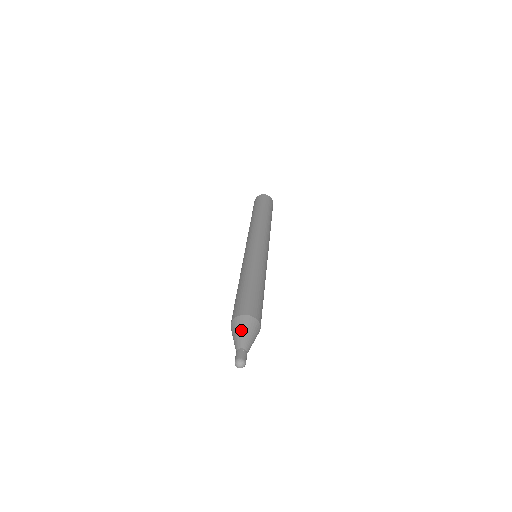
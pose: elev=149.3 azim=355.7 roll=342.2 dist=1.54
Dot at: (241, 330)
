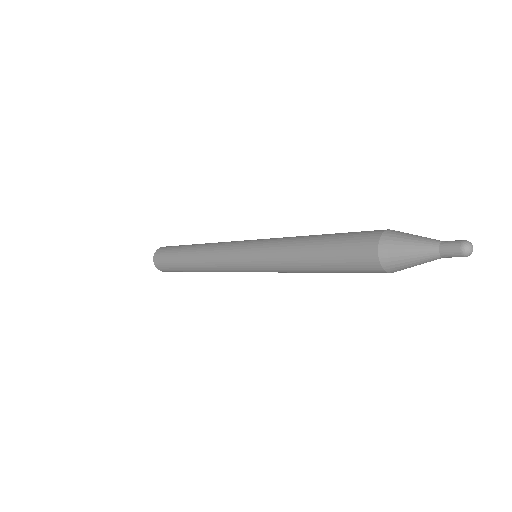
Dot at: (407, 240)
